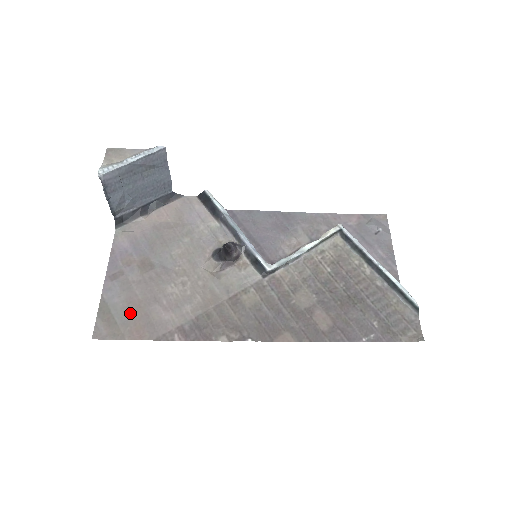
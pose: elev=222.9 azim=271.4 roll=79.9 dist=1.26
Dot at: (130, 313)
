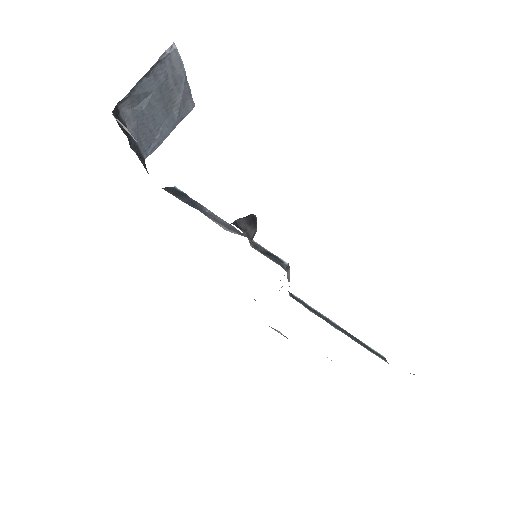
Dot at: occluded
